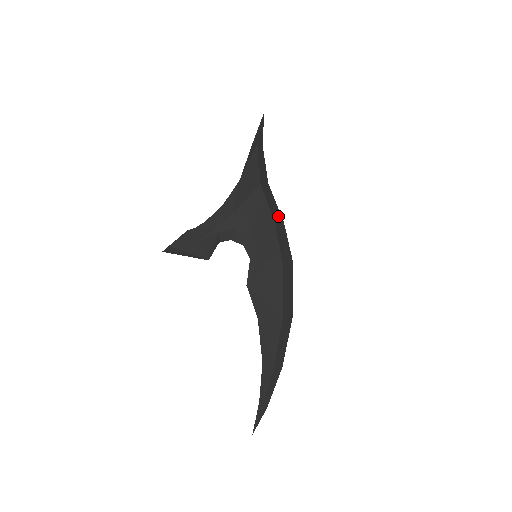
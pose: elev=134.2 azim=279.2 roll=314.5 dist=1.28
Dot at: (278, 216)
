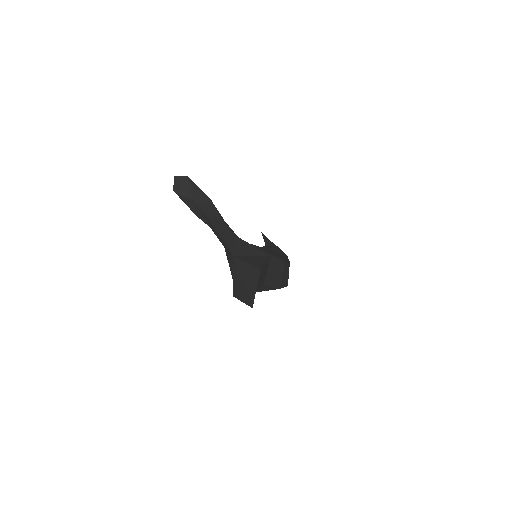
Dot at: (268, 289)
